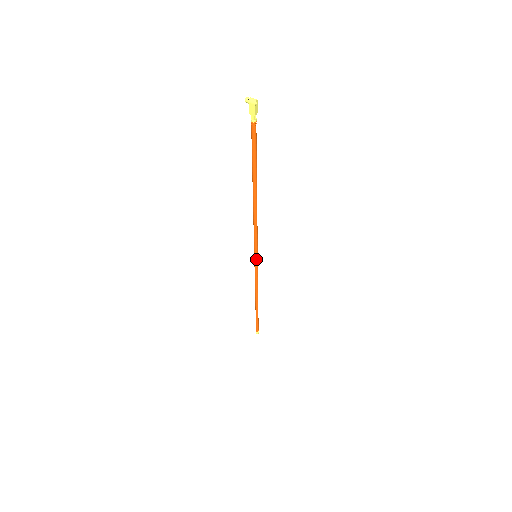
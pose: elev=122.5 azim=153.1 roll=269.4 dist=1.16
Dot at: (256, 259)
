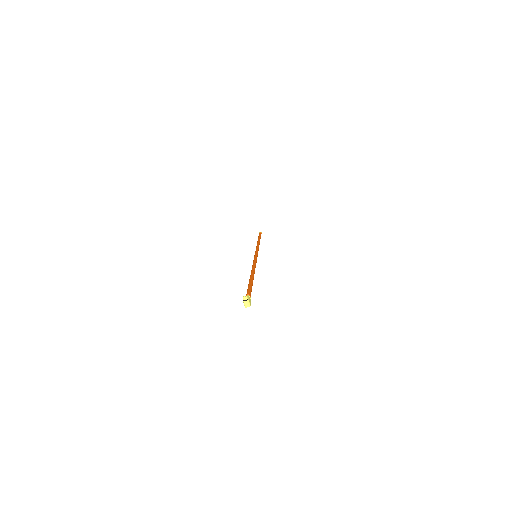
Dot at: occluded
